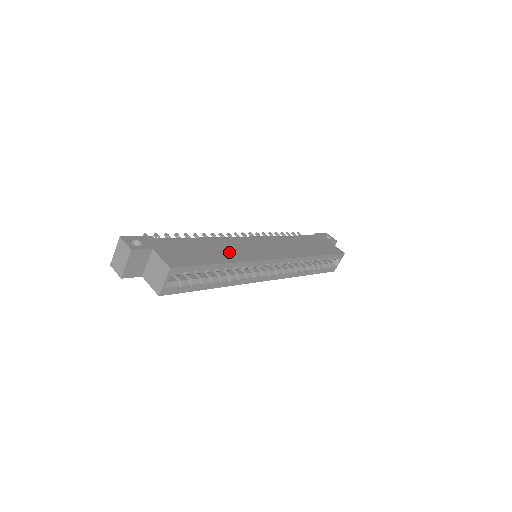
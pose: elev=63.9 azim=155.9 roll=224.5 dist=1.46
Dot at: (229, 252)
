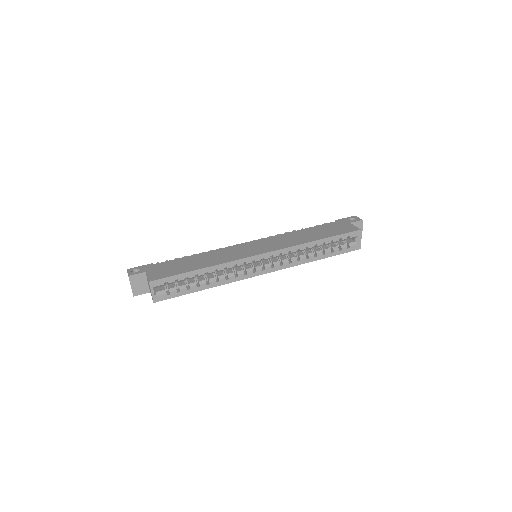
Dot at: (213, 259)
